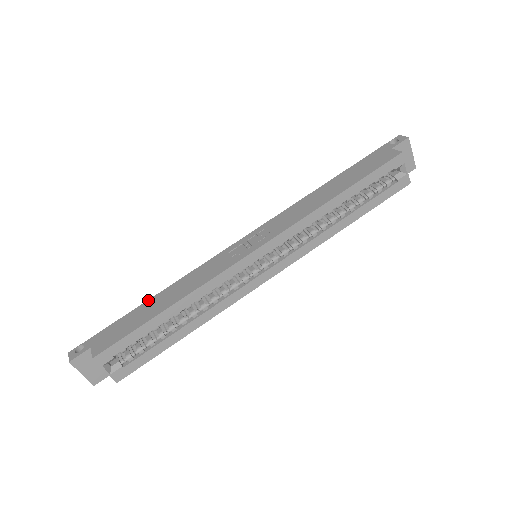
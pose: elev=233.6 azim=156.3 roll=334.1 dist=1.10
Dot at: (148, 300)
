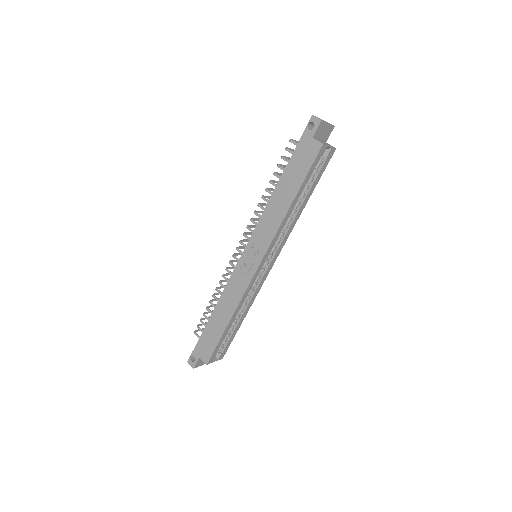
Dot at: (210, 317)
